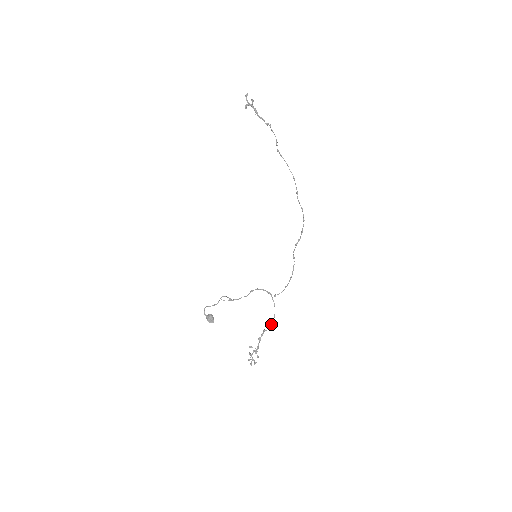
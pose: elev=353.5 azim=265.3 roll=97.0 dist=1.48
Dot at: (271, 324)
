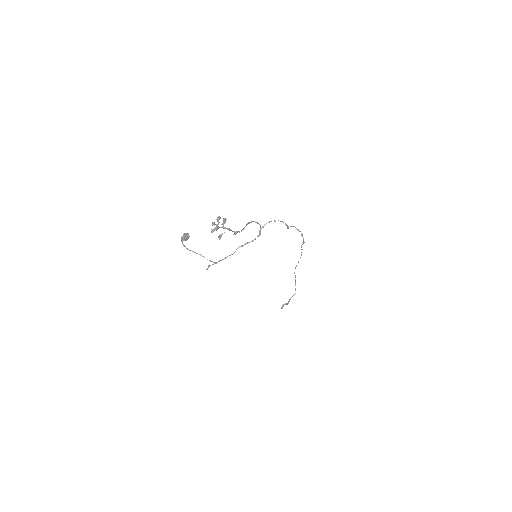
Dot at: (251, 222)
